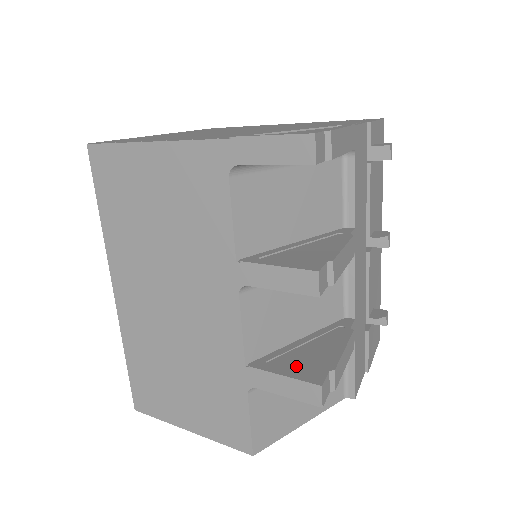
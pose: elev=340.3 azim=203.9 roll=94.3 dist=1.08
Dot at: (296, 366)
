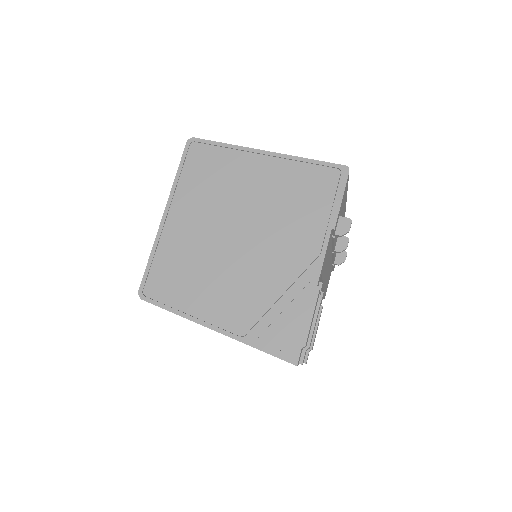
Dot at: occluded
